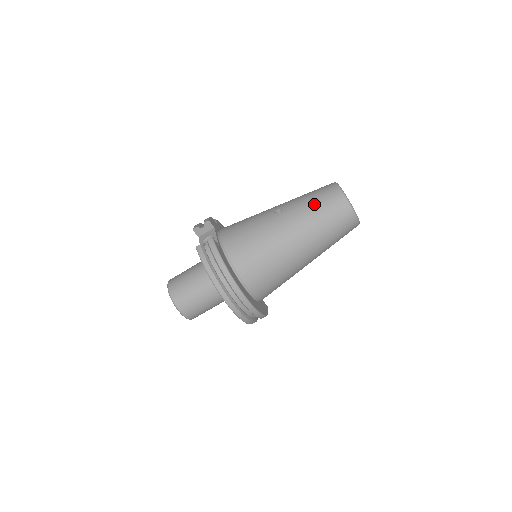
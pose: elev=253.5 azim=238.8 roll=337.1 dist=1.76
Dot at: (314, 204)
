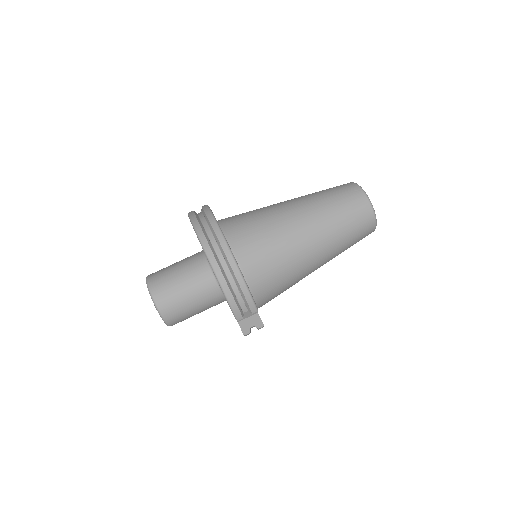
Dot at: occluded
